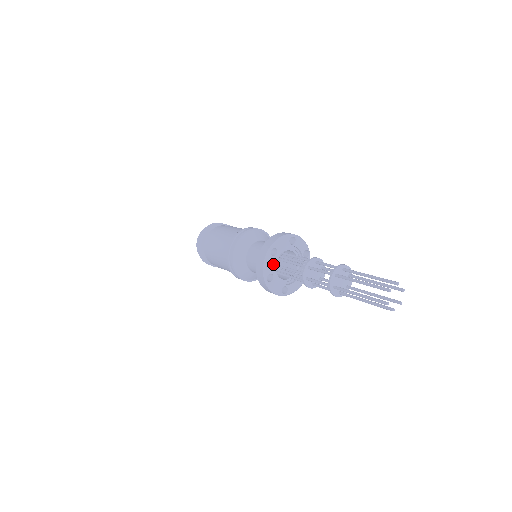
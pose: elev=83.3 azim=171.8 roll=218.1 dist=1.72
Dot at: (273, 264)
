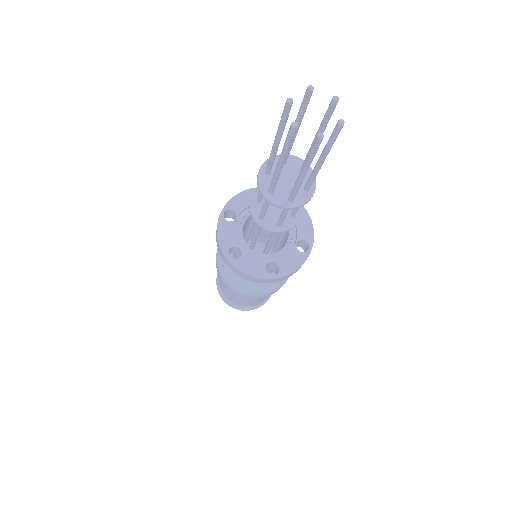
Dot at: (248, 206)
